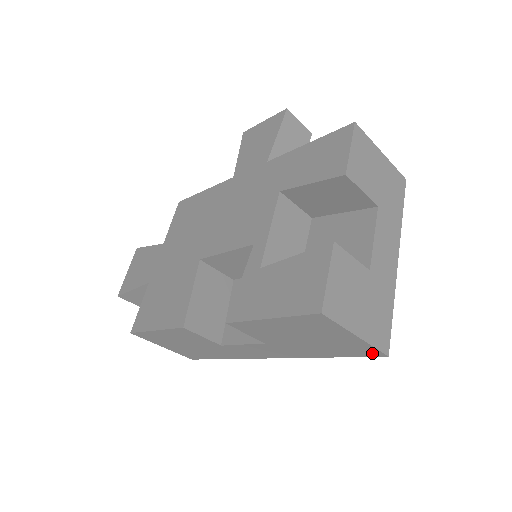
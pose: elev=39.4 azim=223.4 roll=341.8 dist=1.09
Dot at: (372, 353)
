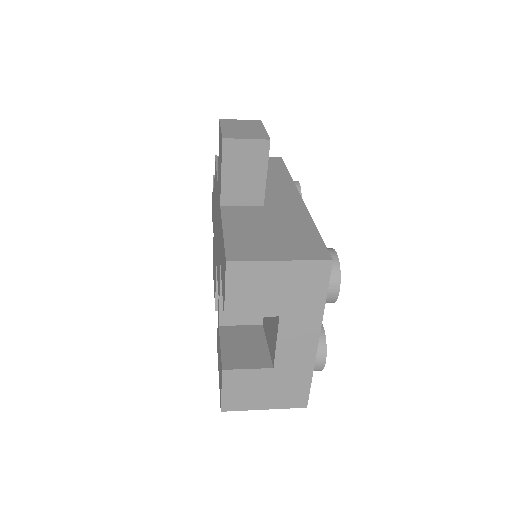
Dot at: occluded
